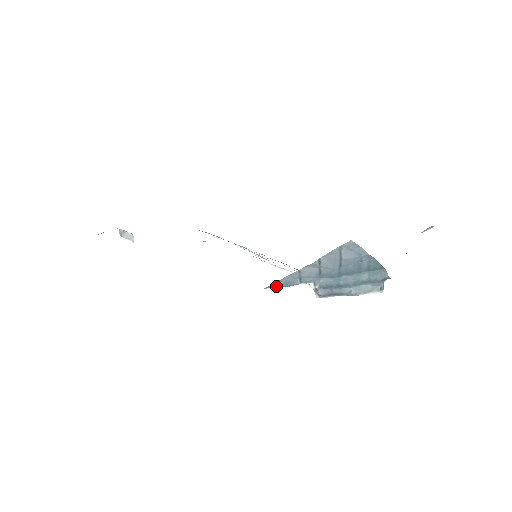
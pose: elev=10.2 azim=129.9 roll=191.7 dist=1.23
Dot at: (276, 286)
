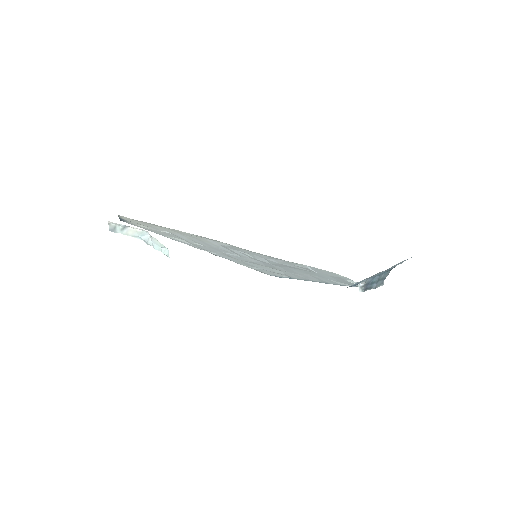
Dot at: (351, 286)
